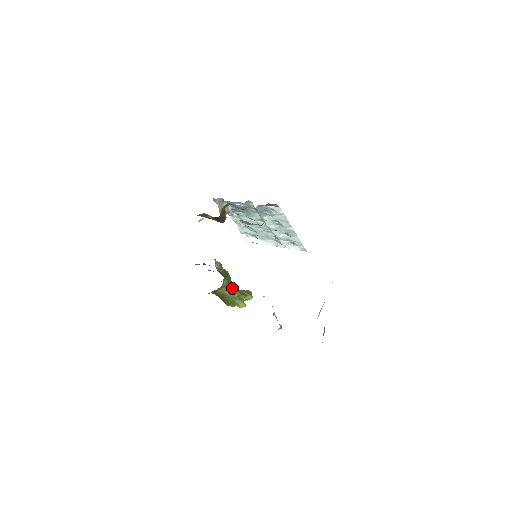
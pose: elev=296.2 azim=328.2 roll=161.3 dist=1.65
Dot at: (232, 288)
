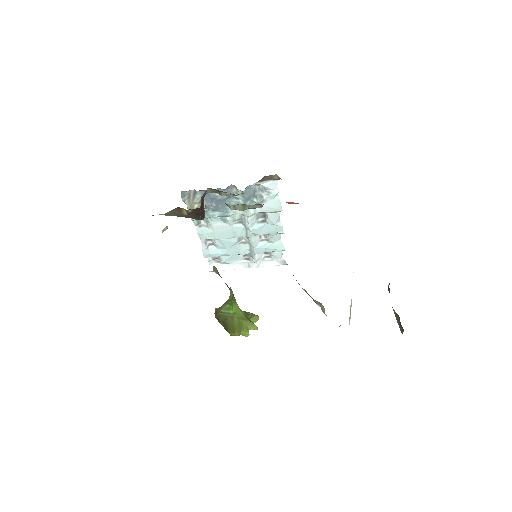
Dot at: (236, 305)
